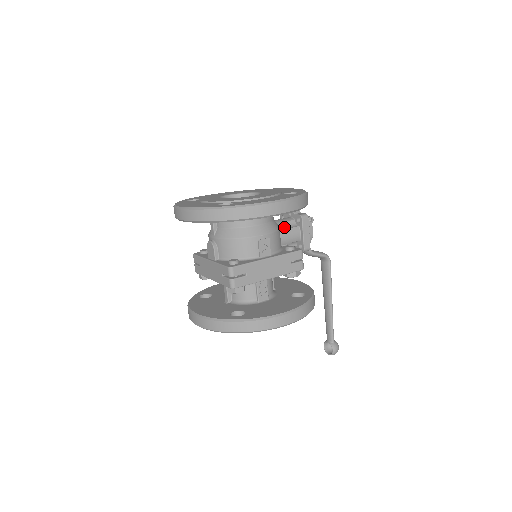
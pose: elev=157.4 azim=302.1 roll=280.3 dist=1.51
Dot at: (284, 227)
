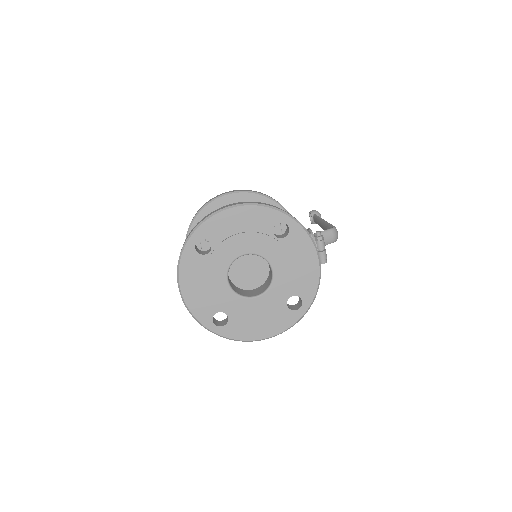
Dot at: occluded
